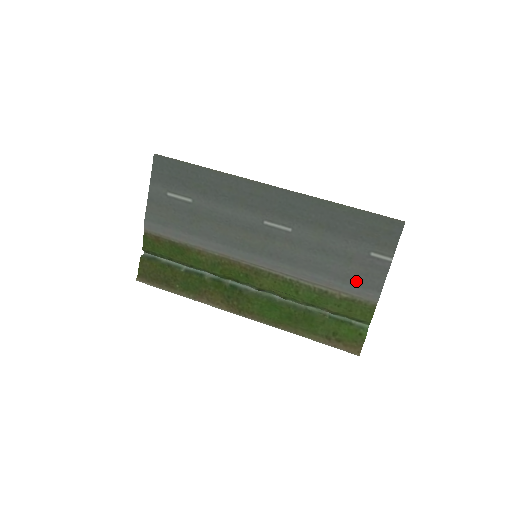
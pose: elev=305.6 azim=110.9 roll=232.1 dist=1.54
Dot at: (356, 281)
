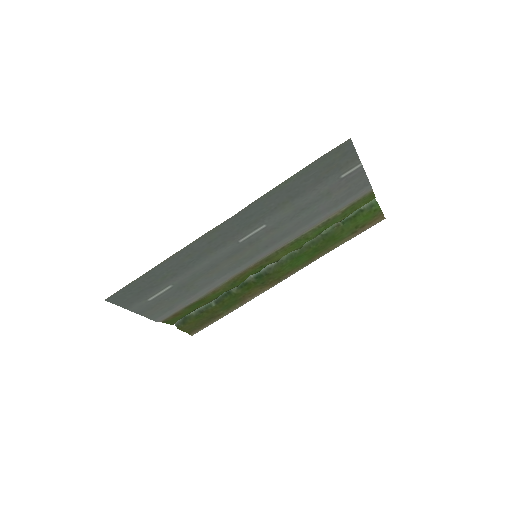
Dot at: (345, 197)
